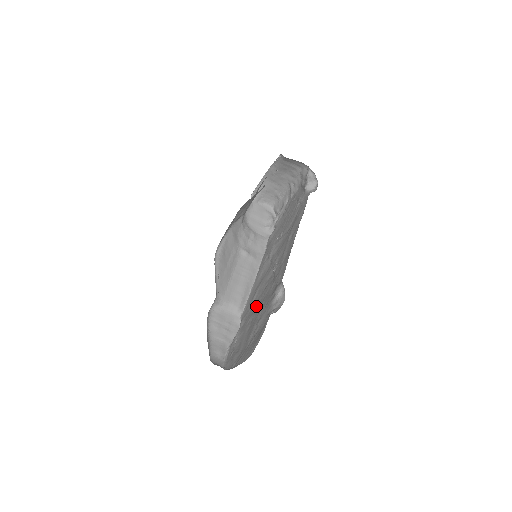
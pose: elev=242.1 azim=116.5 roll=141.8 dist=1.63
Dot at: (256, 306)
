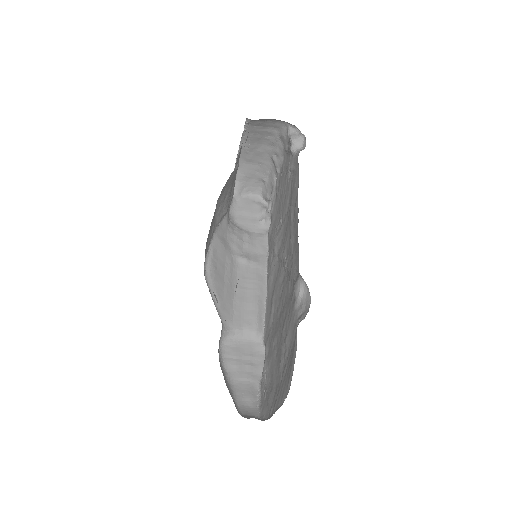
Dot at: (277, 321)
